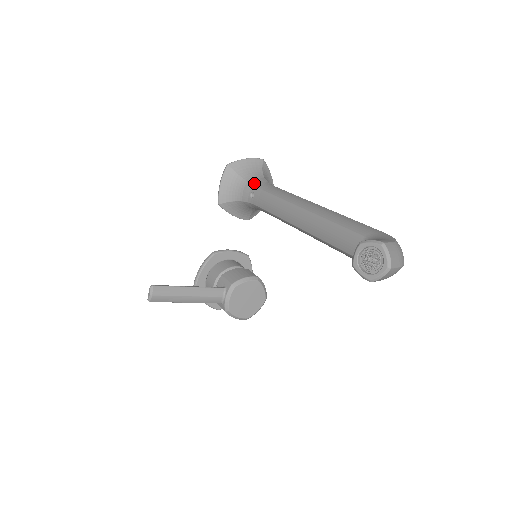
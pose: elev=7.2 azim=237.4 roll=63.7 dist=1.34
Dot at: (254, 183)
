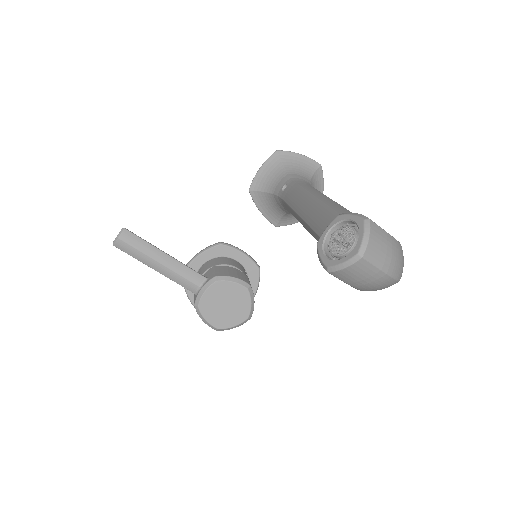
Dot at: (294, 177)
